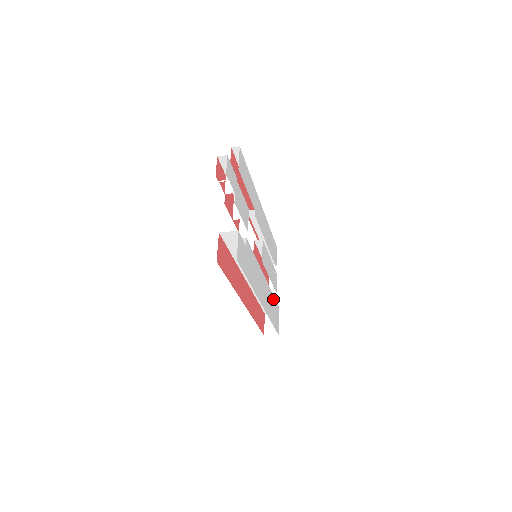
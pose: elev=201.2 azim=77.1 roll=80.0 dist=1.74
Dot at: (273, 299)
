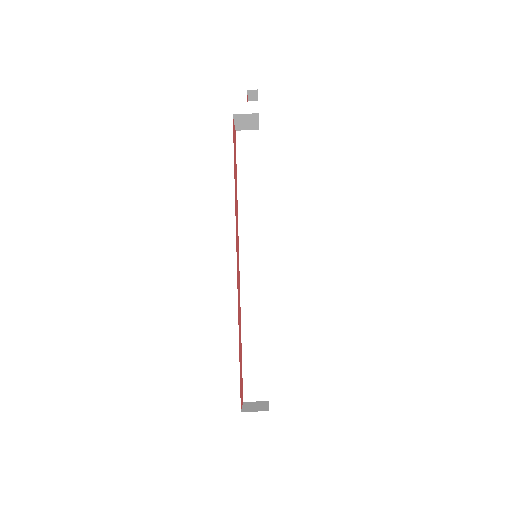
Dot at: (266, 349)
